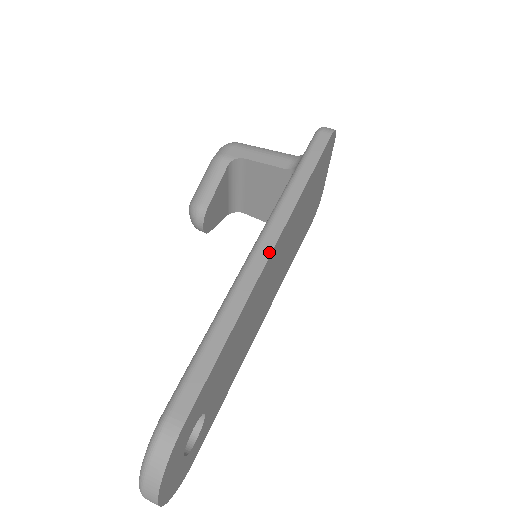
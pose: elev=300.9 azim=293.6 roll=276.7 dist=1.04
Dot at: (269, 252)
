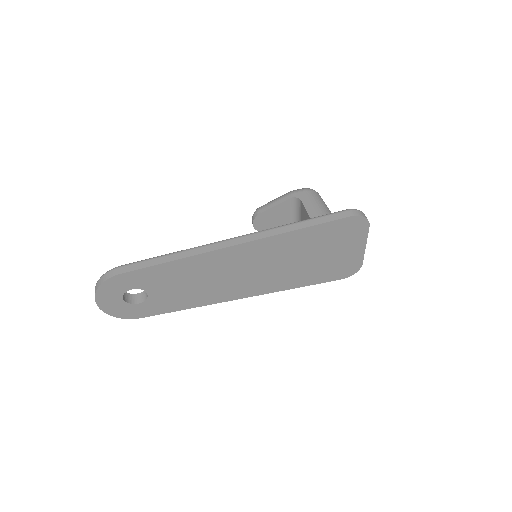
Dot at: (232, 245)
